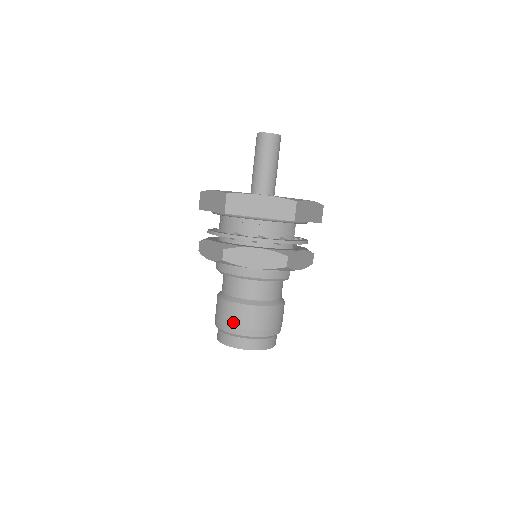
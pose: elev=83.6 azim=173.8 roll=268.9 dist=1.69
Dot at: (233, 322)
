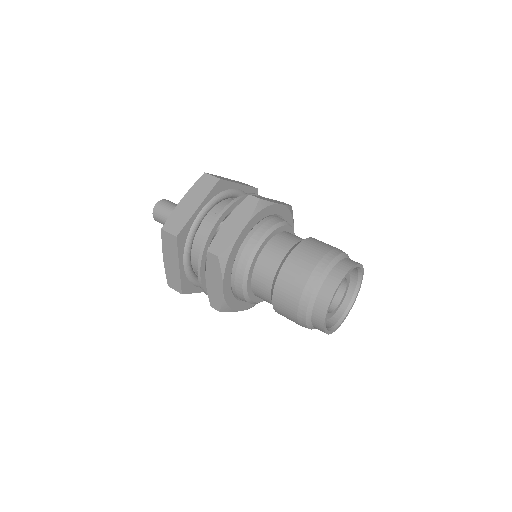
Dot at: (299, 284)
